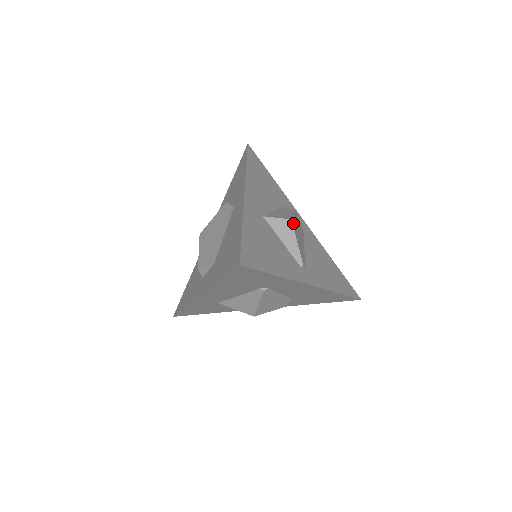
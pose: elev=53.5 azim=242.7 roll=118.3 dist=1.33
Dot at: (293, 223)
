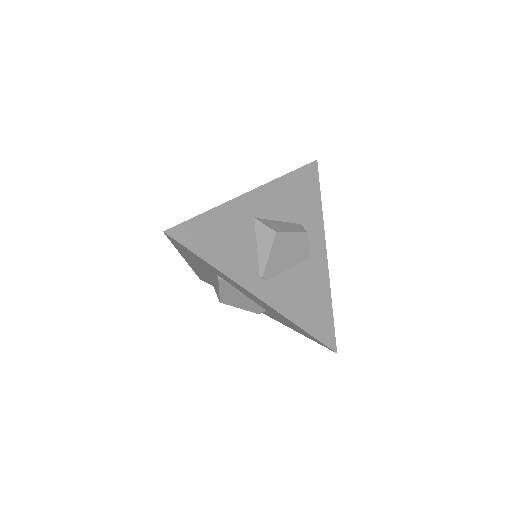
Dot at: (279, 237)
